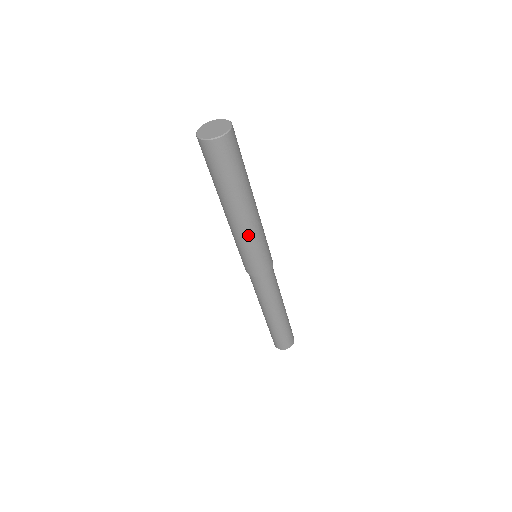
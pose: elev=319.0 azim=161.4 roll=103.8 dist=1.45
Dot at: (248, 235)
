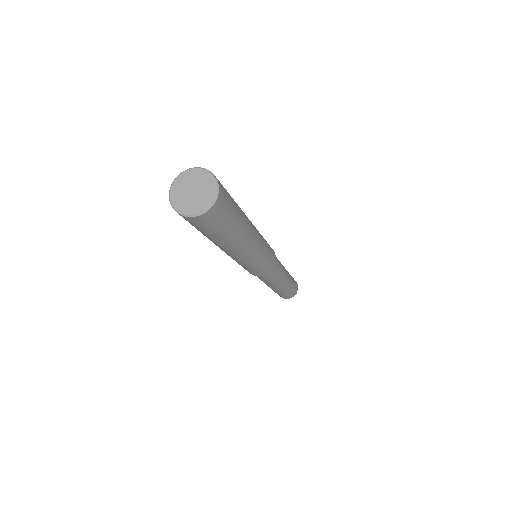
Dot at: (259, 249)
